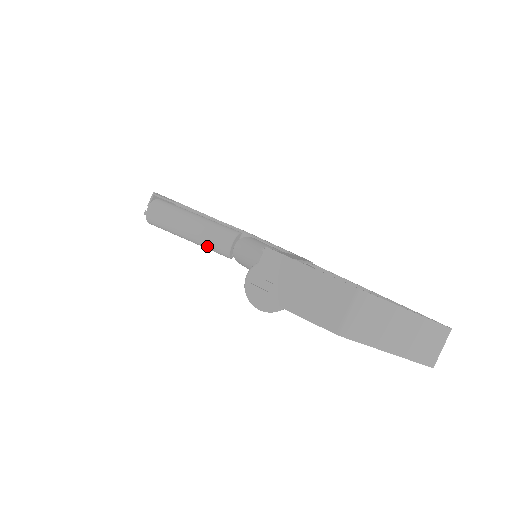
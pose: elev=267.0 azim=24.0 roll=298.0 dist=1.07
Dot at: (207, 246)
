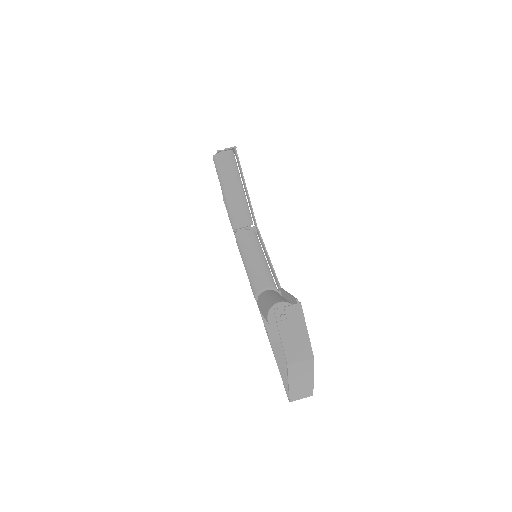
Dot at: (230, 211)
